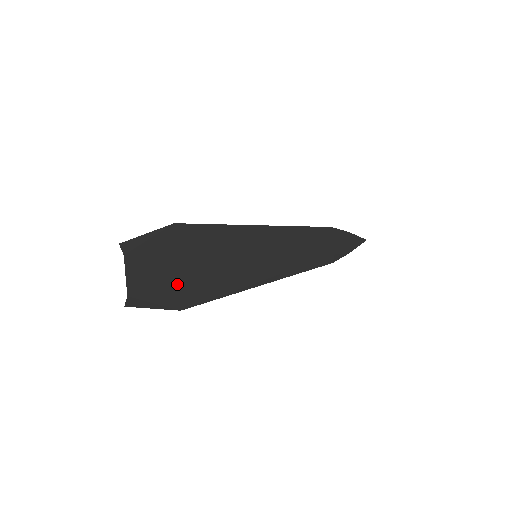
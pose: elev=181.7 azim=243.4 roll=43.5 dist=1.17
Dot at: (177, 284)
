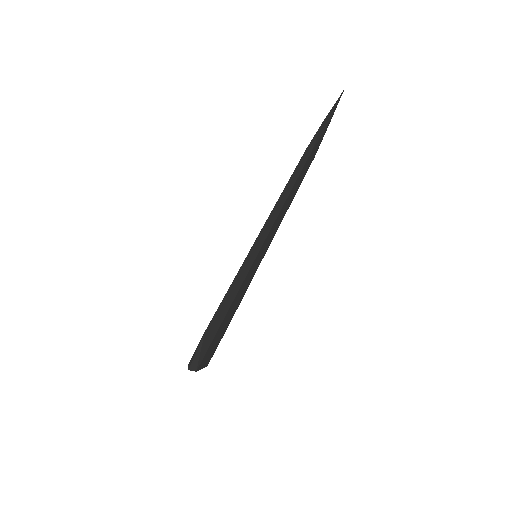
Dot at: occluded
